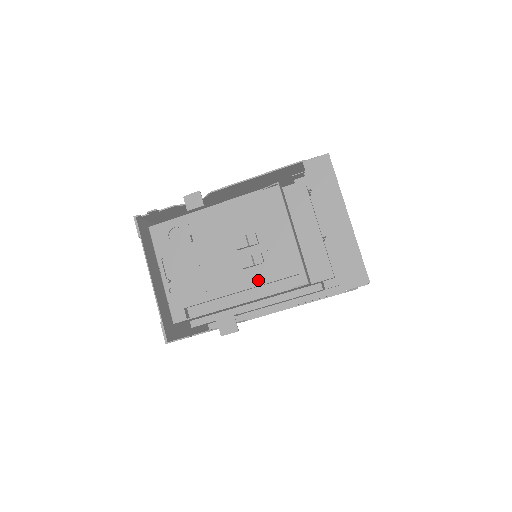
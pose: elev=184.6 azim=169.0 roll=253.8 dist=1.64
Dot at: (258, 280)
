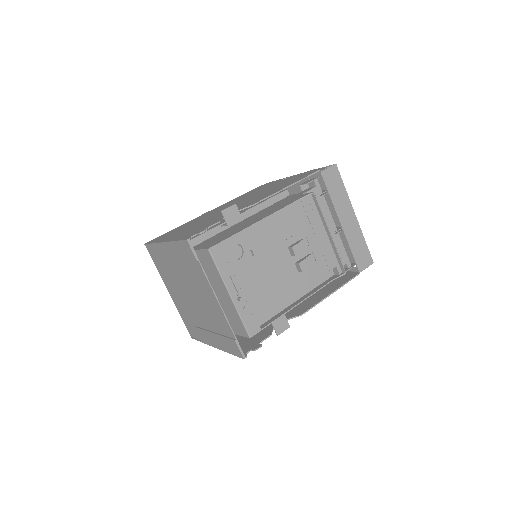
Dot at: (310, 279)
